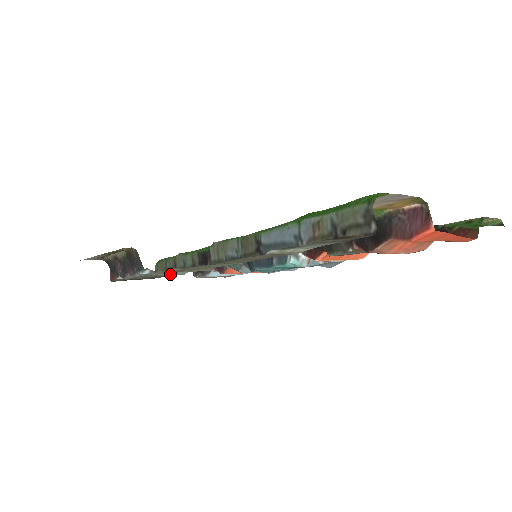
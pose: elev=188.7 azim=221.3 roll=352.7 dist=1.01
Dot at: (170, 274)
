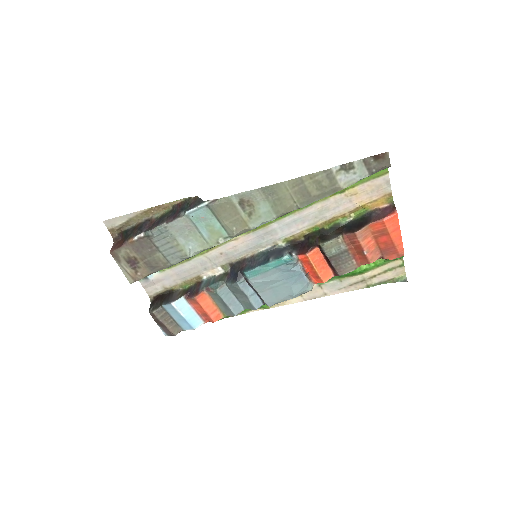
Dot at: (186, 245)
